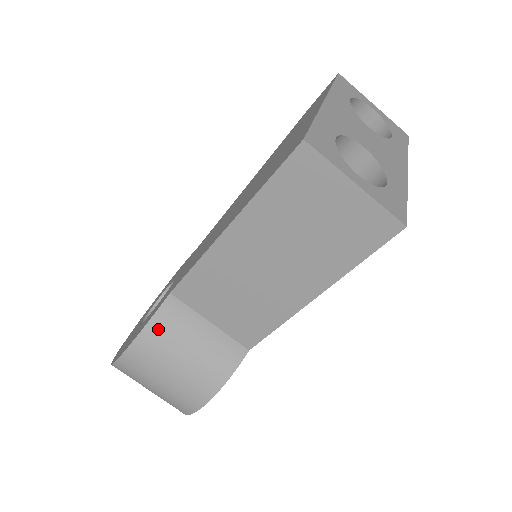
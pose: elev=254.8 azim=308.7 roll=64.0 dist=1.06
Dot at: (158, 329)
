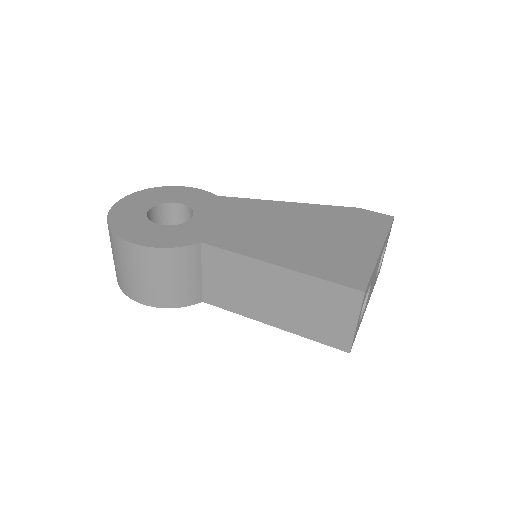
Dot at: (174, 255)
